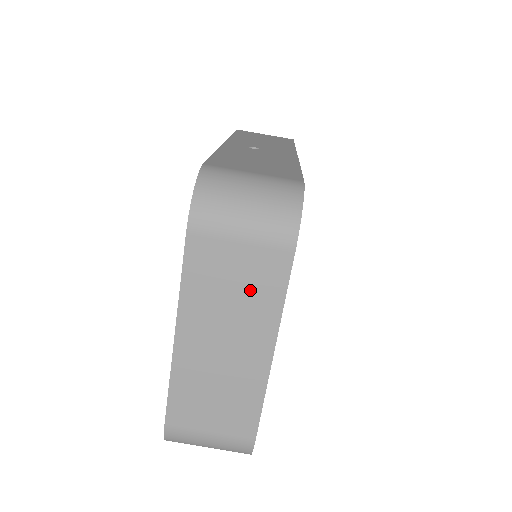
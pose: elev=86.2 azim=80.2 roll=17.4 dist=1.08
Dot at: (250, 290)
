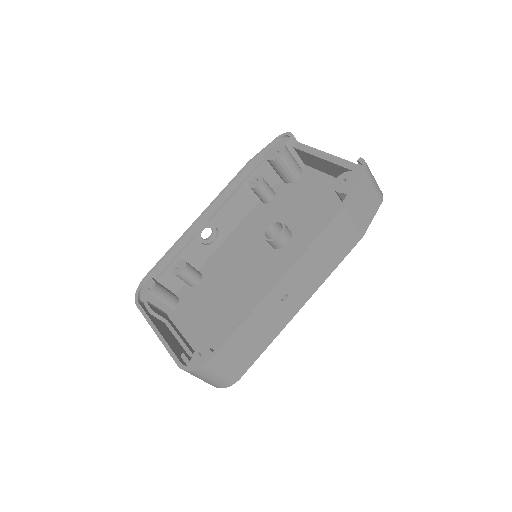
Dot at: occluded
